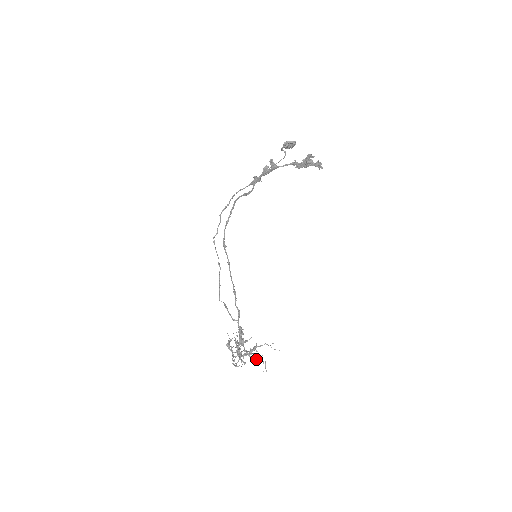
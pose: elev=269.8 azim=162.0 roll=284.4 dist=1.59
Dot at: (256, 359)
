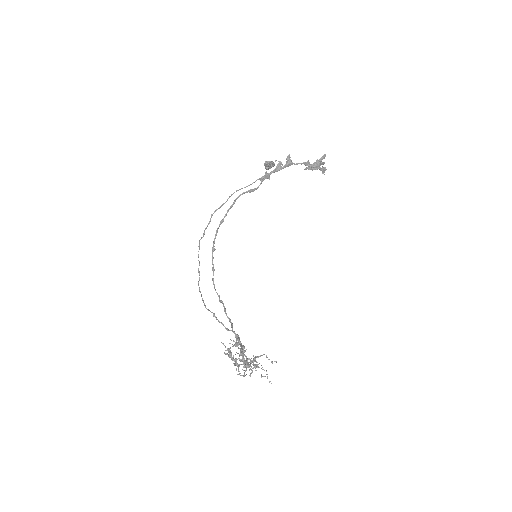
Dot at: (261, 368)
